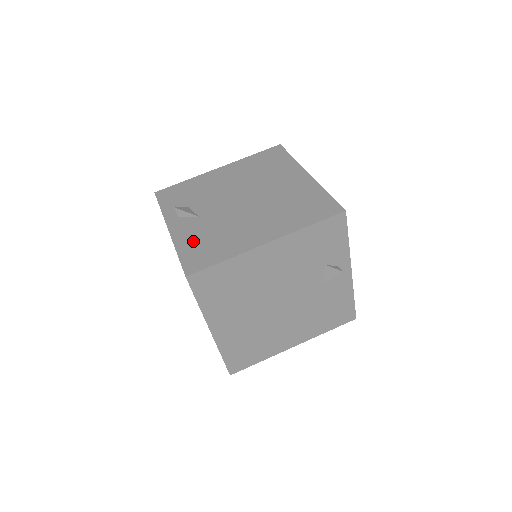
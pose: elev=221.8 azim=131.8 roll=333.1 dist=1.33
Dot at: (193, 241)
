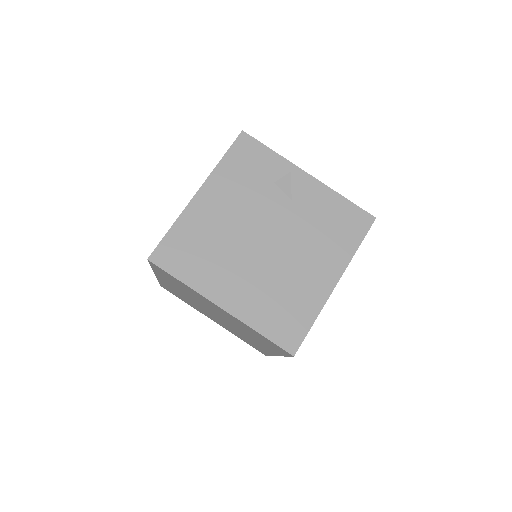
Dot at: occluded
